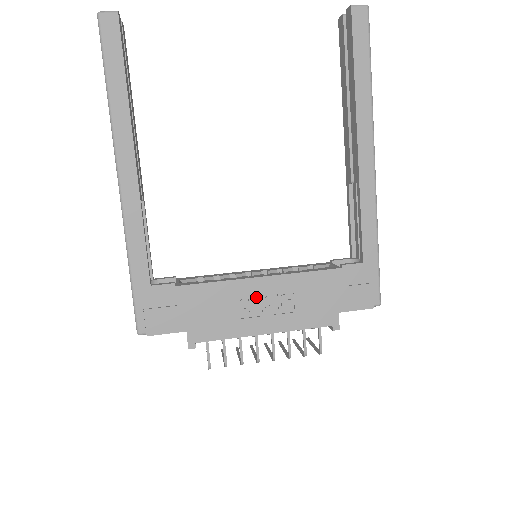
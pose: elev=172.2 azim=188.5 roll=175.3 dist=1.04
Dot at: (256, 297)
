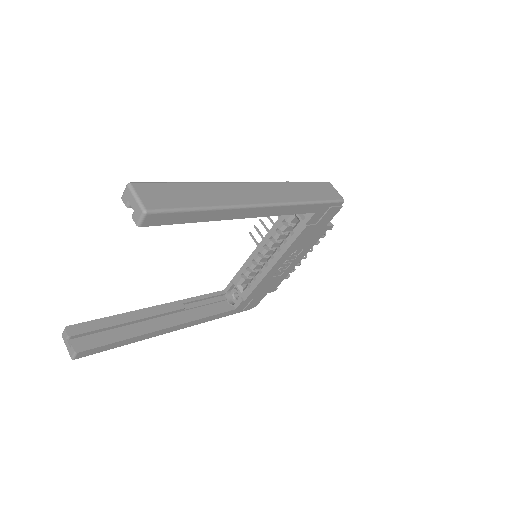
Dot at: (280, 267)
